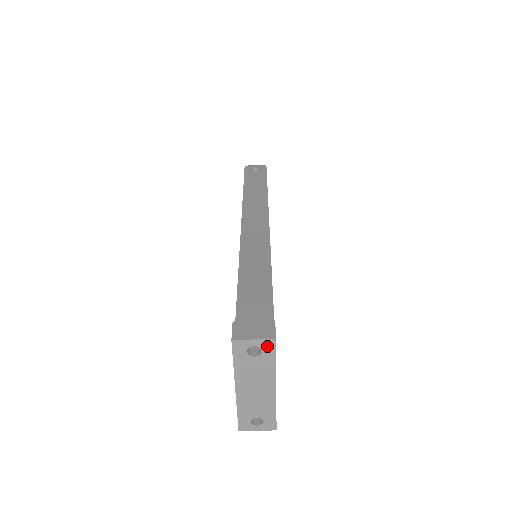
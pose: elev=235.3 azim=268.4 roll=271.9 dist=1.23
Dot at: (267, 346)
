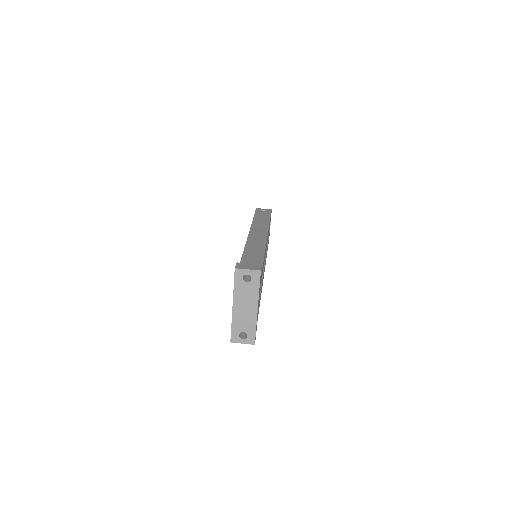
Dot at: (255, 275)
